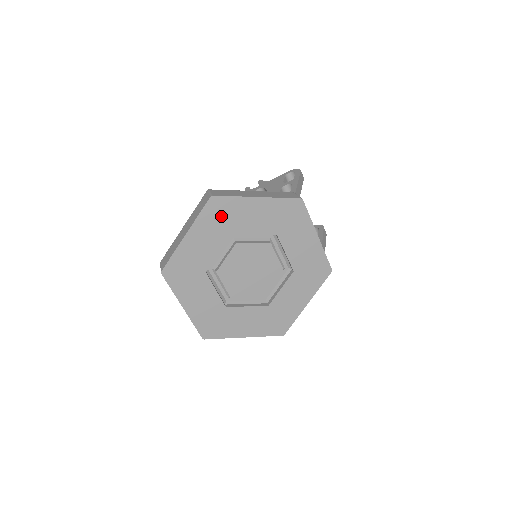
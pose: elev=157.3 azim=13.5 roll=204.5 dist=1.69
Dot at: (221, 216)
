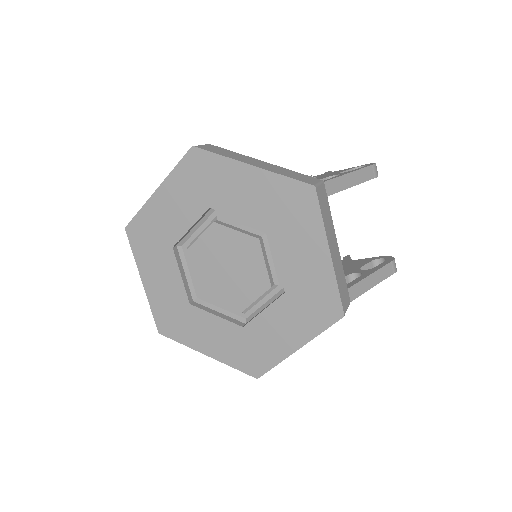
Dot at: (200, 178)
